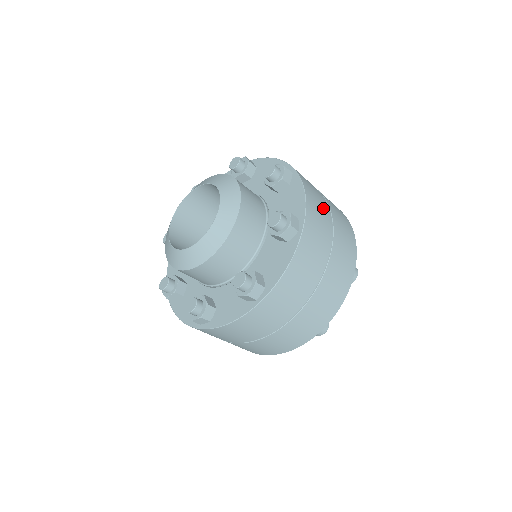
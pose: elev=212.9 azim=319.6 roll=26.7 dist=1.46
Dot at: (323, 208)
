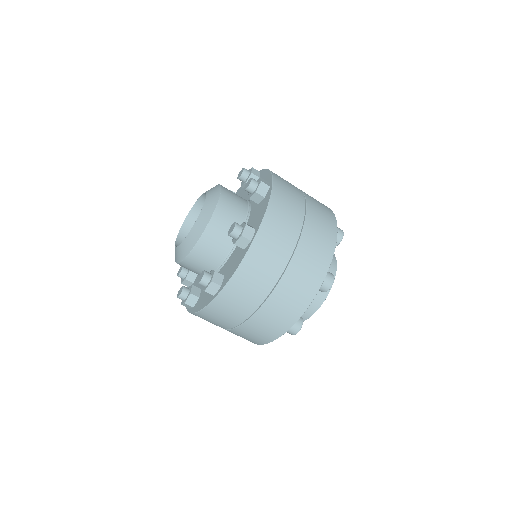
Dot at: occluded
